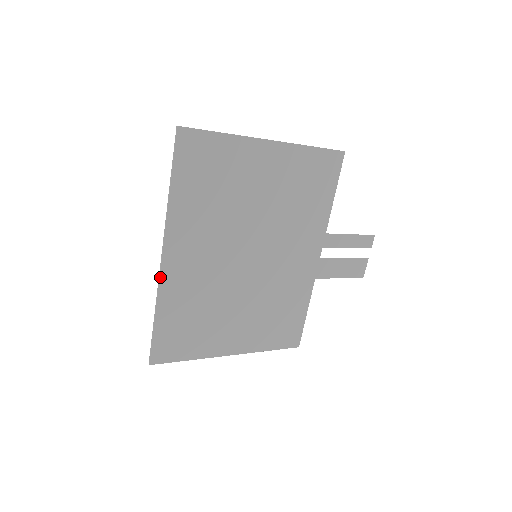
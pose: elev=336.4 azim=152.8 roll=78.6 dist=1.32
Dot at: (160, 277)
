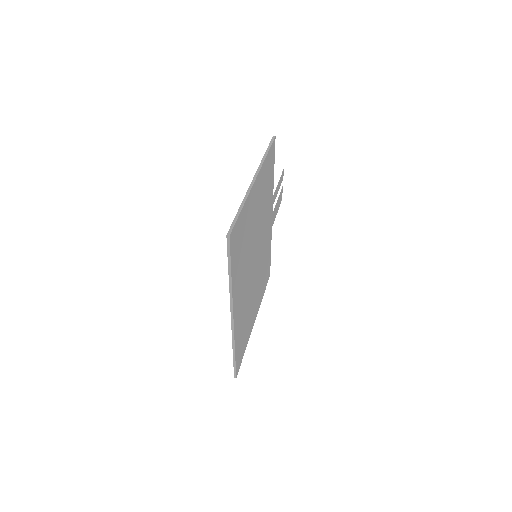
Dot at: (234, 331)
